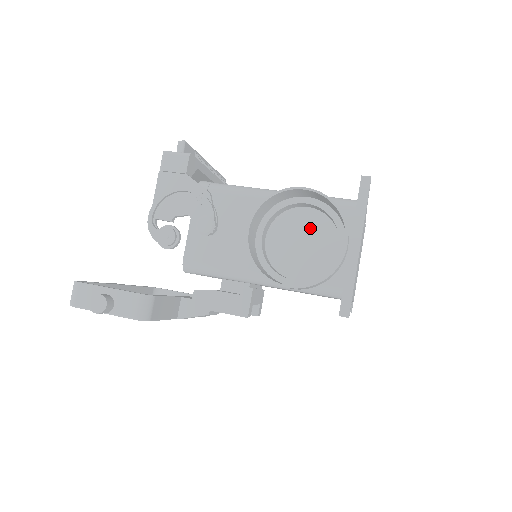
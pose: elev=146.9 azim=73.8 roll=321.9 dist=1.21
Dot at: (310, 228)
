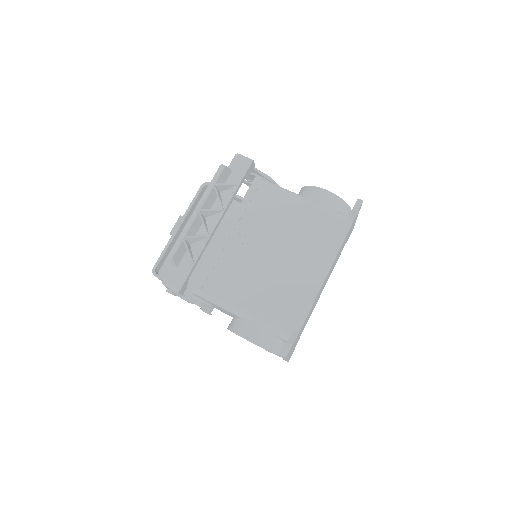
Dot at: occluded
